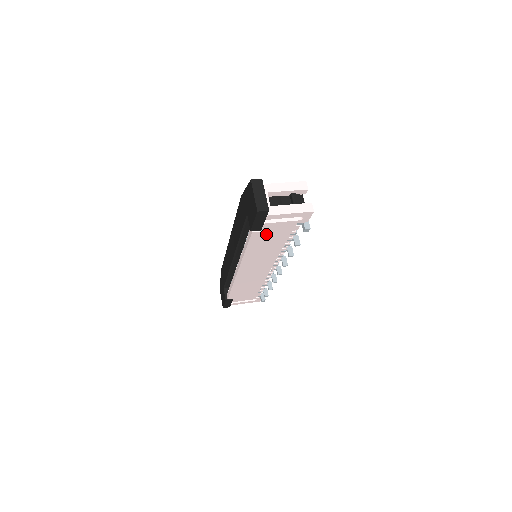
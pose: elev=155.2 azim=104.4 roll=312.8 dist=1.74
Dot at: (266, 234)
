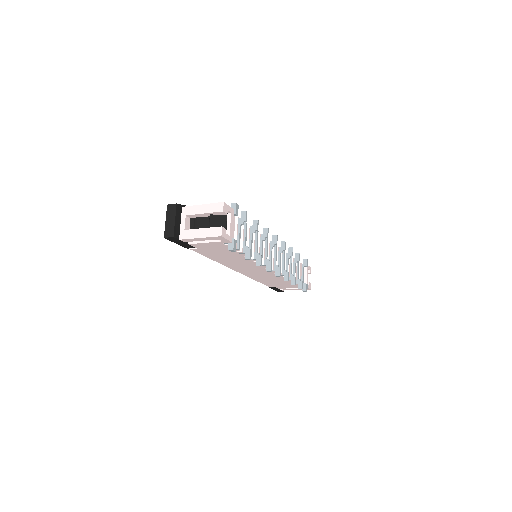
Dot at: (207, 250)
